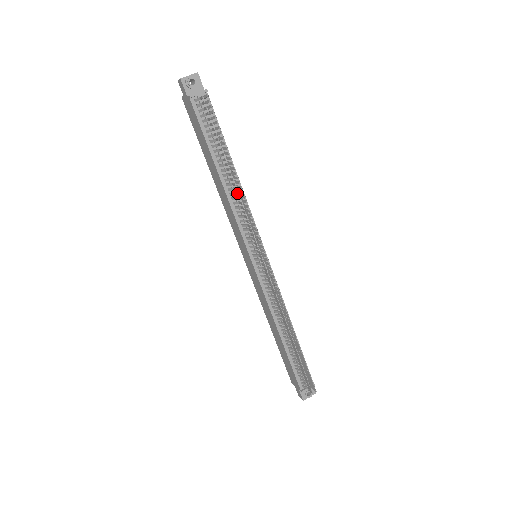
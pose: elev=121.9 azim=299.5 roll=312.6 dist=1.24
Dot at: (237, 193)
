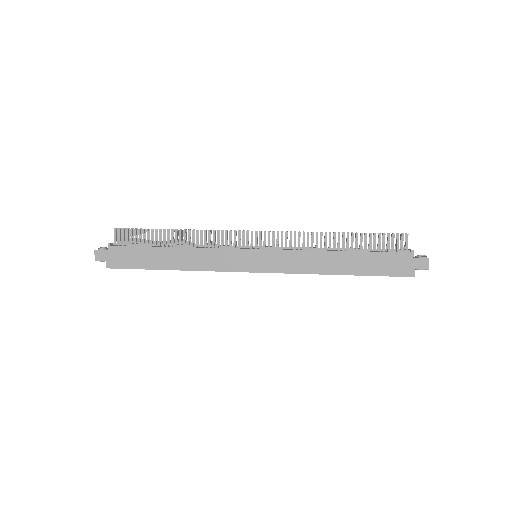
Dot at: occluded
